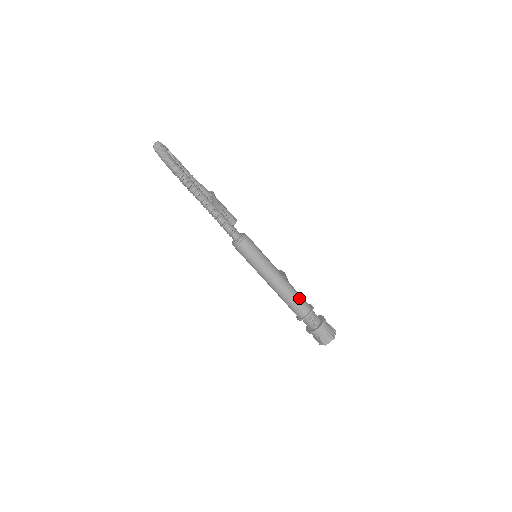
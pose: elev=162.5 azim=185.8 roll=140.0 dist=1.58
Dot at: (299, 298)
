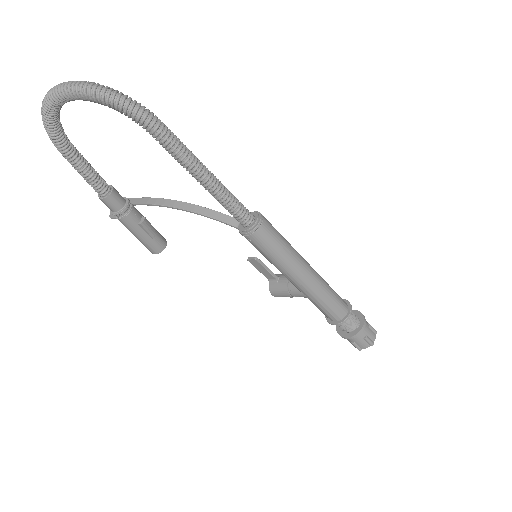
Dot at: (334, 291)
